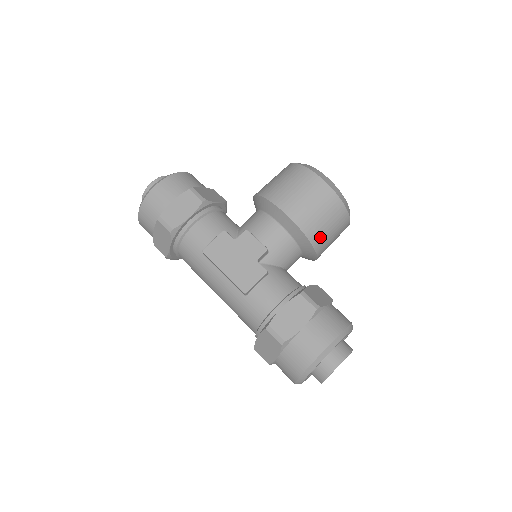
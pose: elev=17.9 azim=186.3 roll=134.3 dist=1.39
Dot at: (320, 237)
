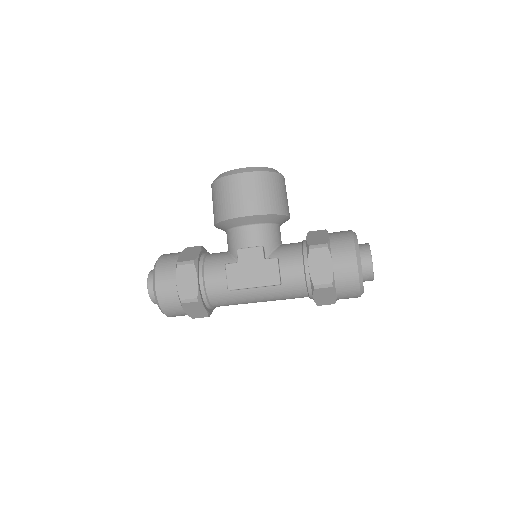
Dot at: (280, 205)
